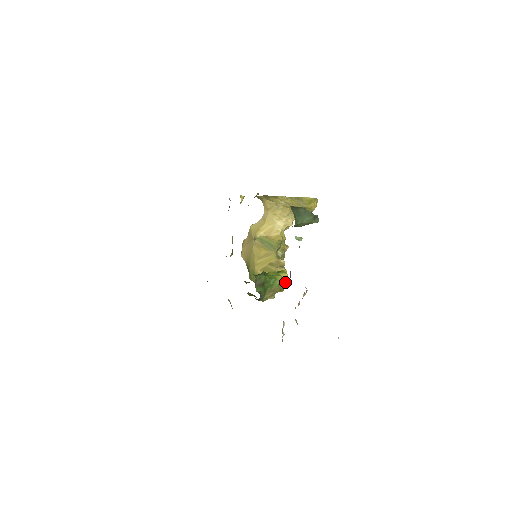
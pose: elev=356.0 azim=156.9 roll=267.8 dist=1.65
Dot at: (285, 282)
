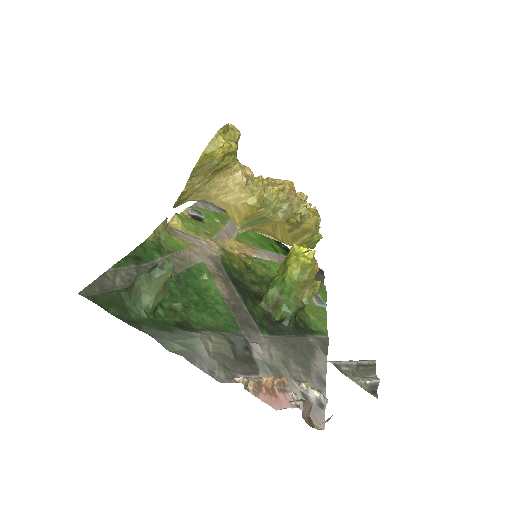
Dot at: (302, 267)
